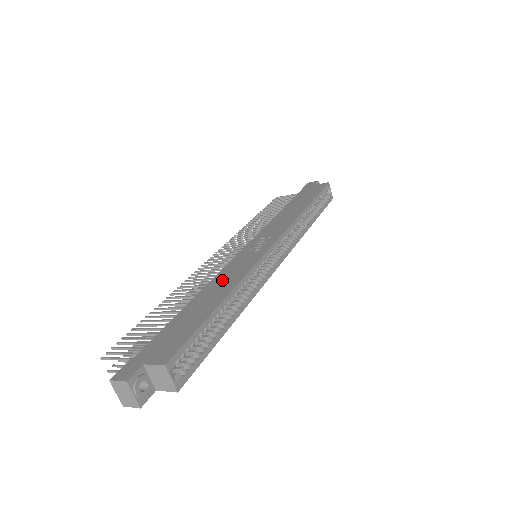
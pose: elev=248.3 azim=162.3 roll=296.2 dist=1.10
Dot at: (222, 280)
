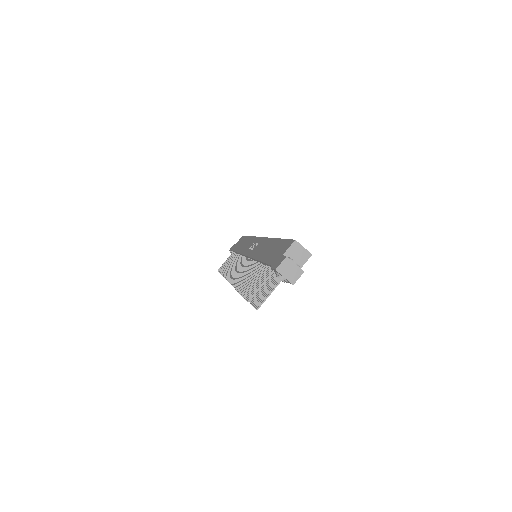
Dot at: (260, 251)
